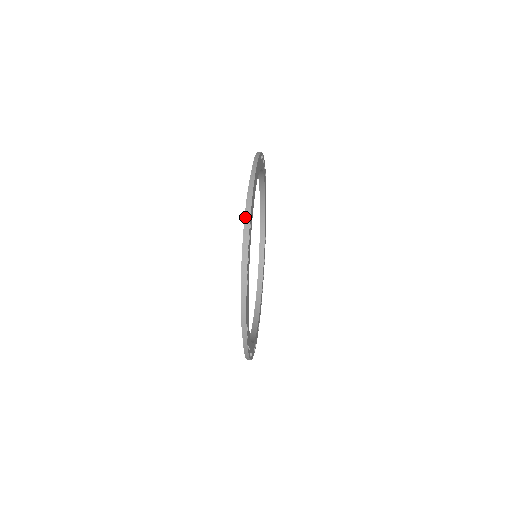
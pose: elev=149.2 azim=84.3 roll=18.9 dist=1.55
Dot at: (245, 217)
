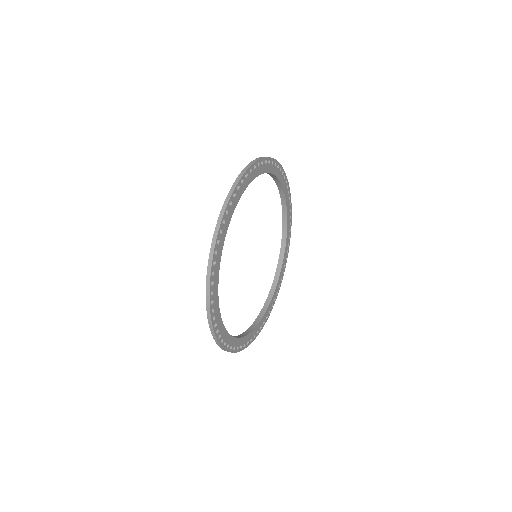
Dot at: occluded
